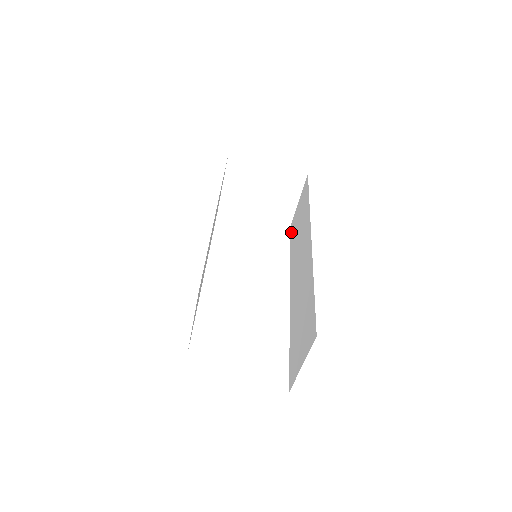
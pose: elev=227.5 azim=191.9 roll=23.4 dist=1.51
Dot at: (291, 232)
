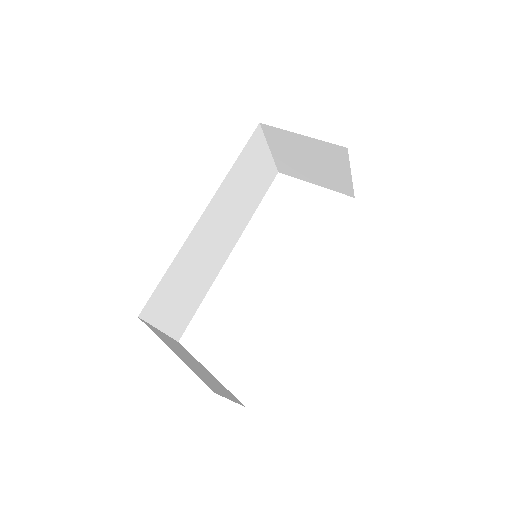
Dot at: occluded
